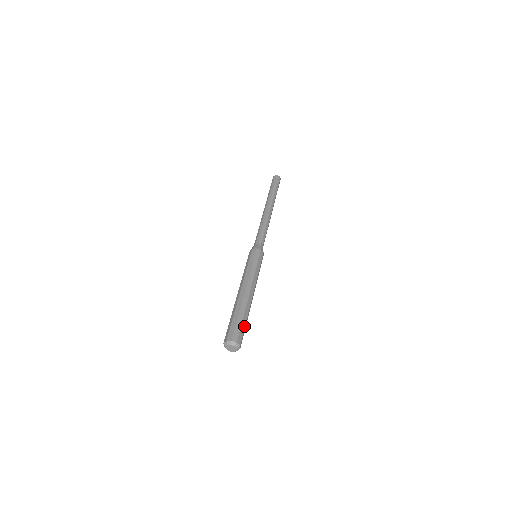
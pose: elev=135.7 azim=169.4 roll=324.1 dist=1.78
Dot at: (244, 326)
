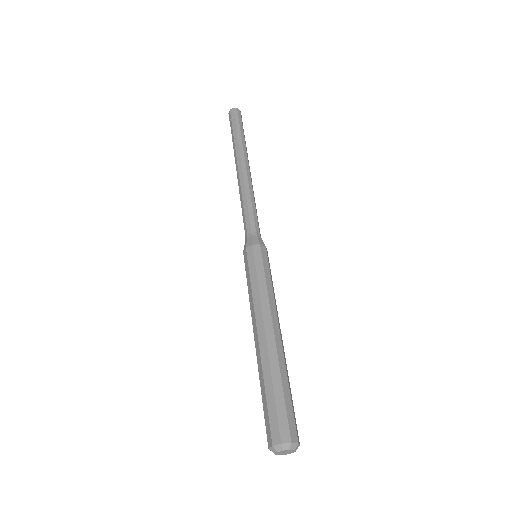
Dot at: (292, 402)
